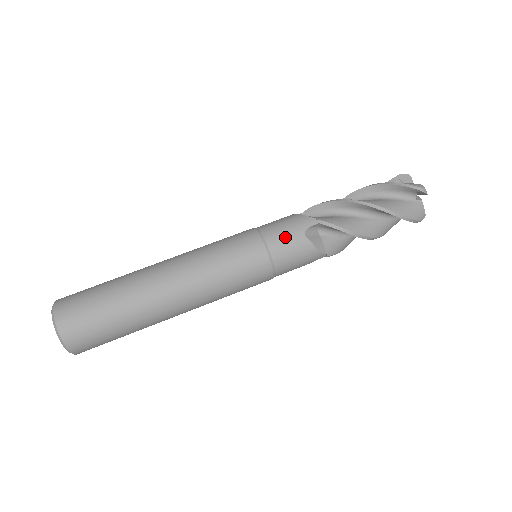
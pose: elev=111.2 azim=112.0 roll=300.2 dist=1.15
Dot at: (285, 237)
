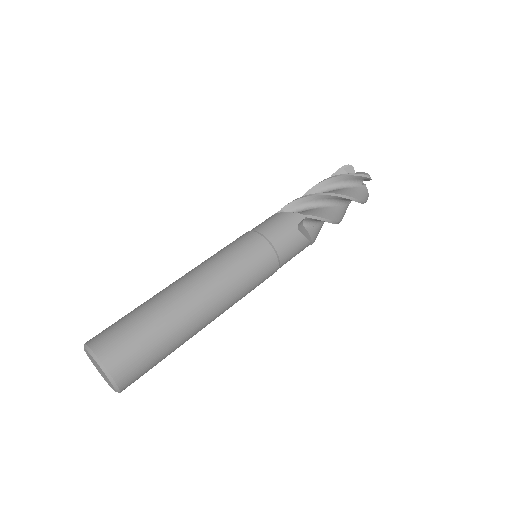
Dot at: (284, 235)
